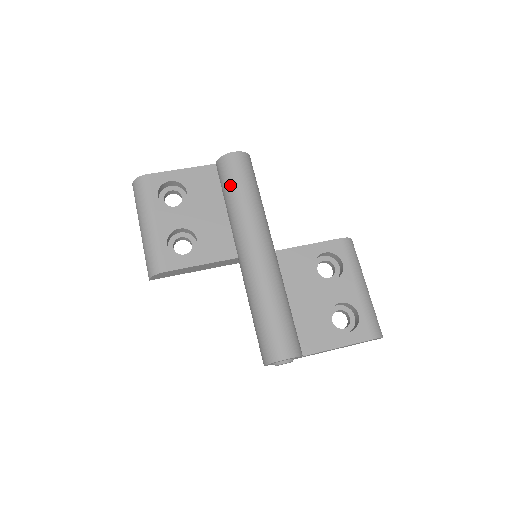
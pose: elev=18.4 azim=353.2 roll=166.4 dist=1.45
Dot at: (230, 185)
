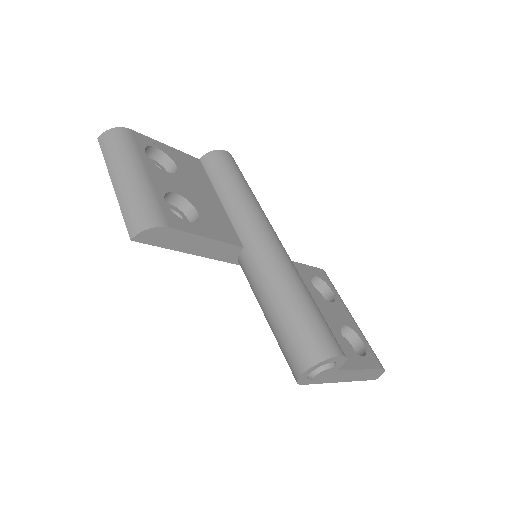
Dot at: (228, 175)
